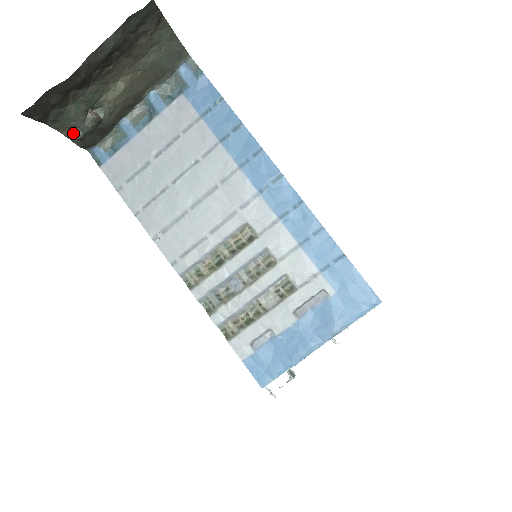
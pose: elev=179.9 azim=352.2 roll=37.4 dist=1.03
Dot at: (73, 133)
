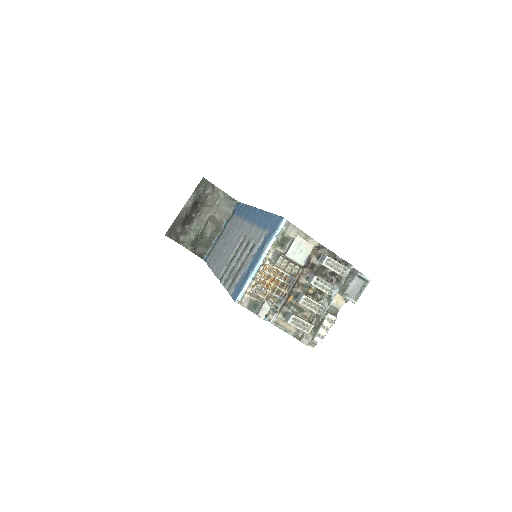
Dot at: occluded
